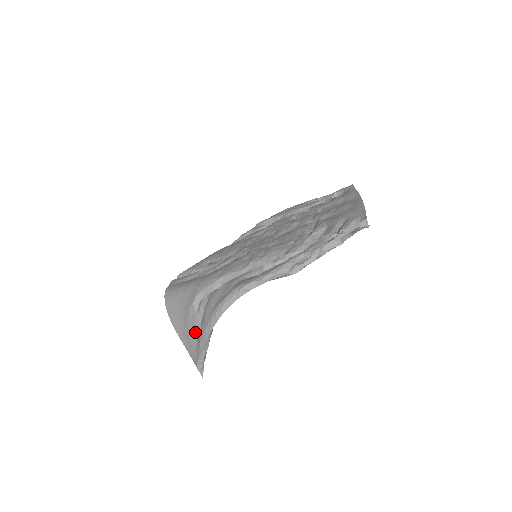
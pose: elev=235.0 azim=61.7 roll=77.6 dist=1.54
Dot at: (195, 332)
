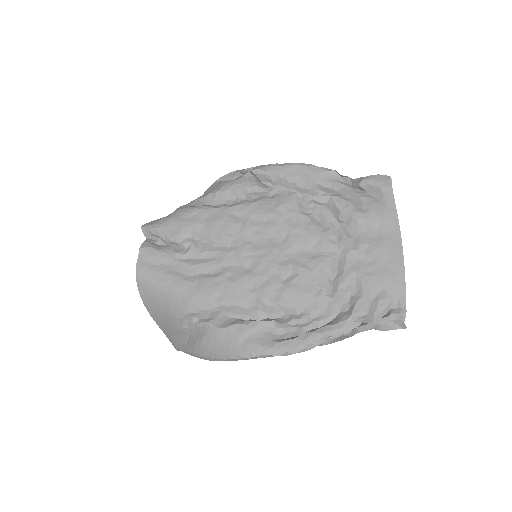
Dot at: (180, 336)
